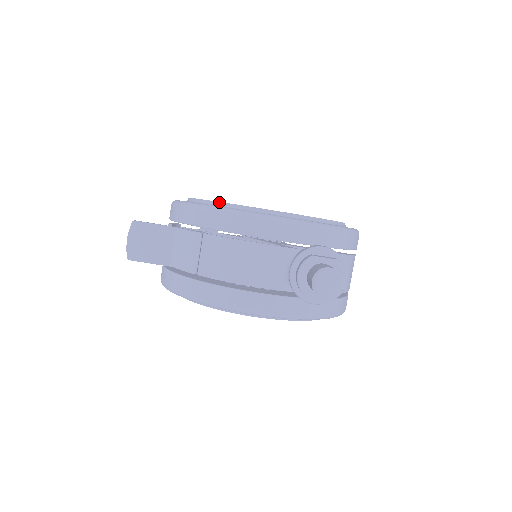
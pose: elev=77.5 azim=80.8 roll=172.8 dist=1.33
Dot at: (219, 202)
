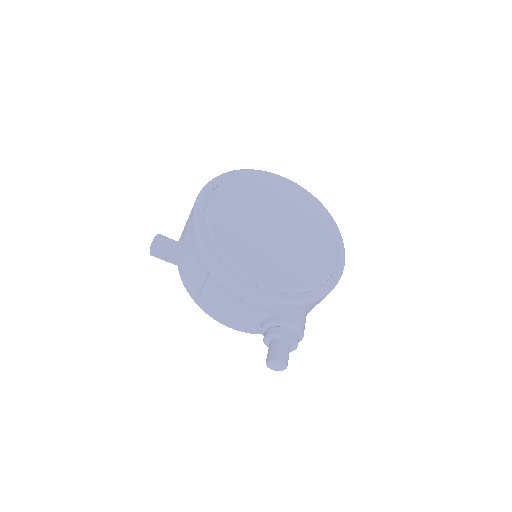
Dot at: (227, 257)
